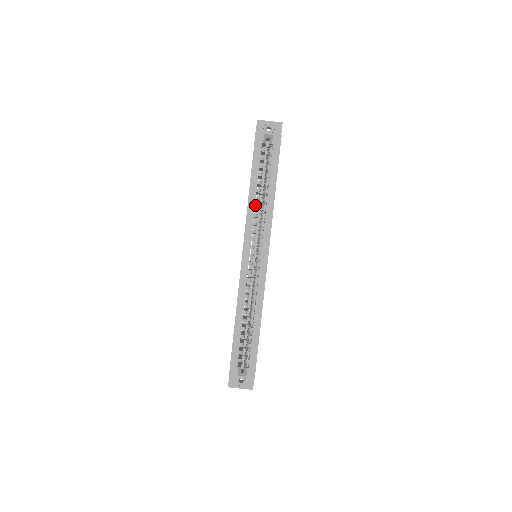
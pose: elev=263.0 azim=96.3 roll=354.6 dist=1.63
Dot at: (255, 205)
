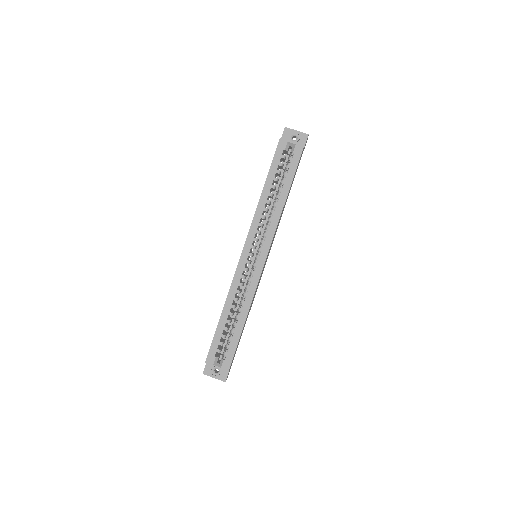
Dot at: (264, 207)
